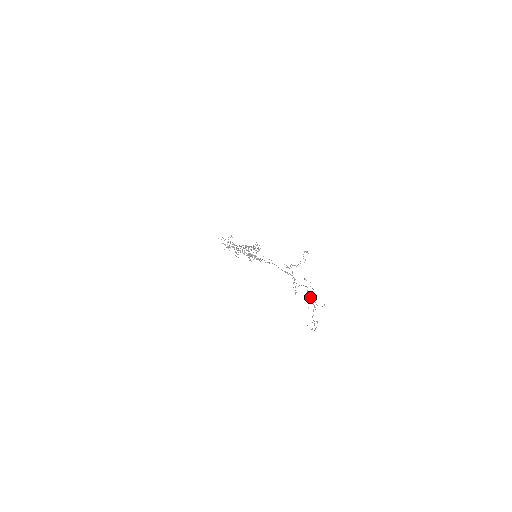
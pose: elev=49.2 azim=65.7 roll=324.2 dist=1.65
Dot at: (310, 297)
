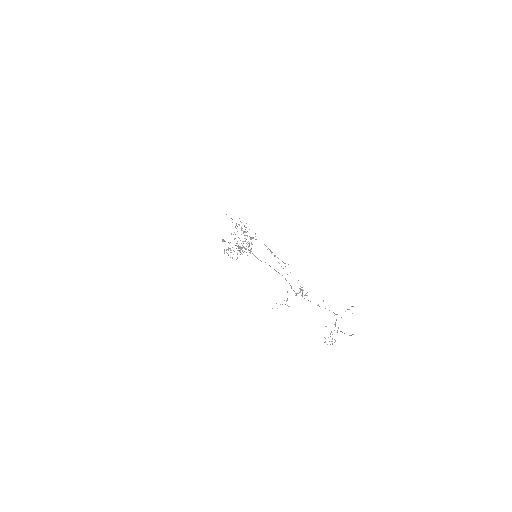
Dot at: occluded
